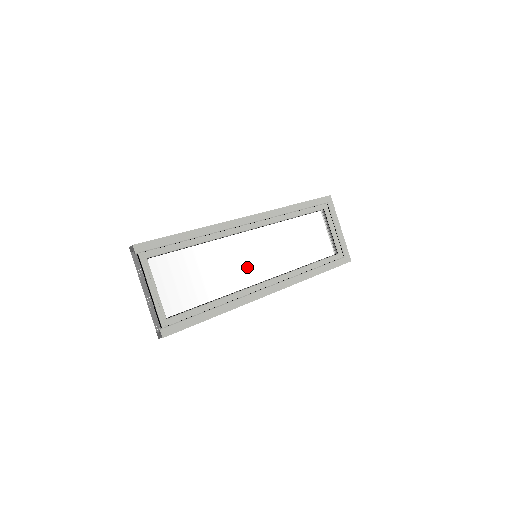
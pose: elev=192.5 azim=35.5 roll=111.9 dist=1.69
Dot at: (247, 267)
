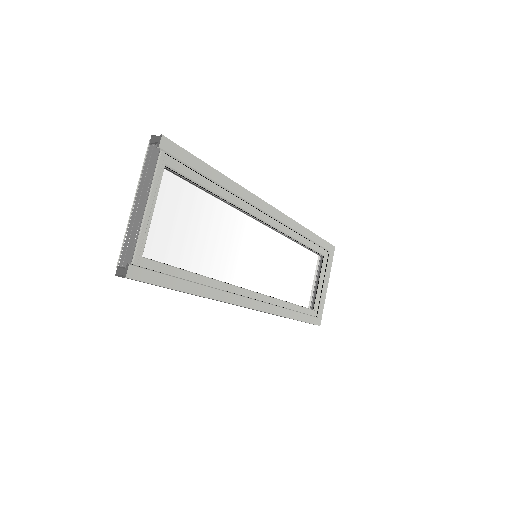
Dot at: (244, 261)
